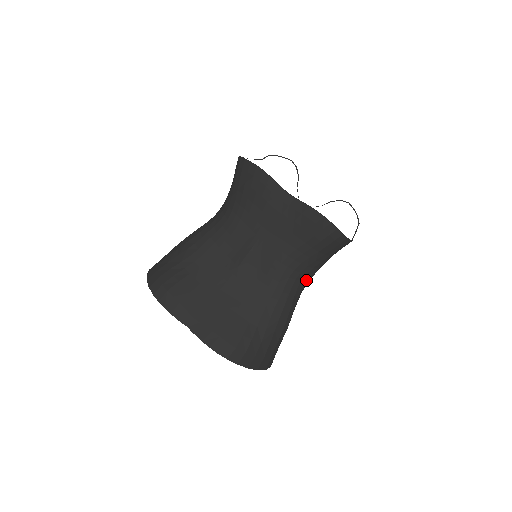
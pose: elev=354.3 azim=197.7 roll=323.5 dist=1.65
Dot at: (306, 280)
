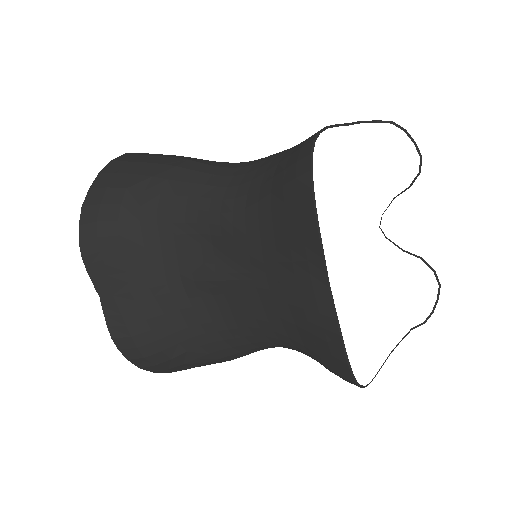
Dot at: occluded
